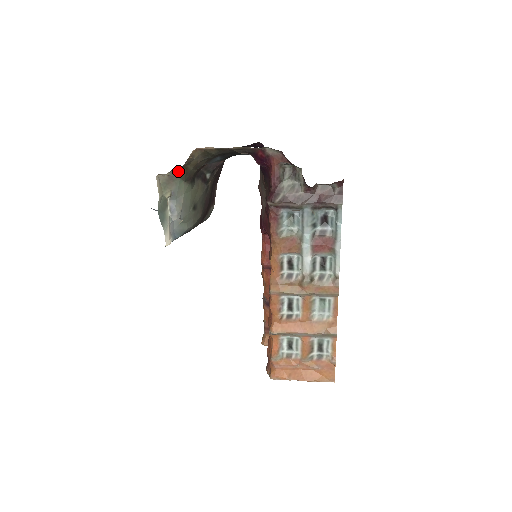
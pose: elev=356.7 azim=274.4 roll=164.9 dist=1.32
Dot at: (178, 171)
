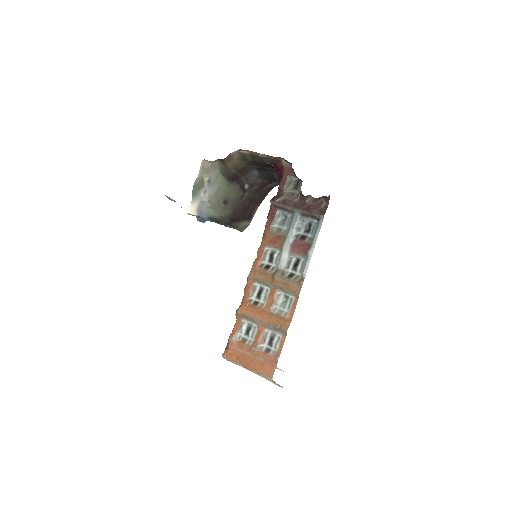
Dot at: (220, 164)
